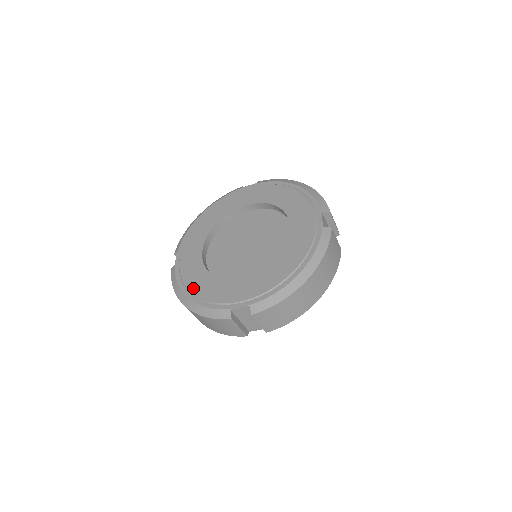
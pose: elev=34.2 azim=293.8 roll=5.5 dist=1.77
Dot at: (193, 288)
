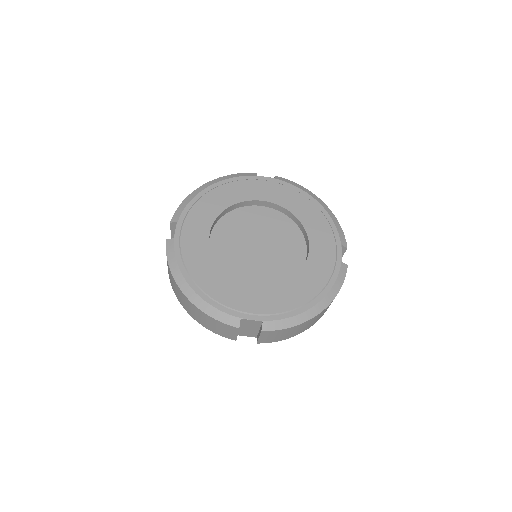
Dot at: (198, 277)
